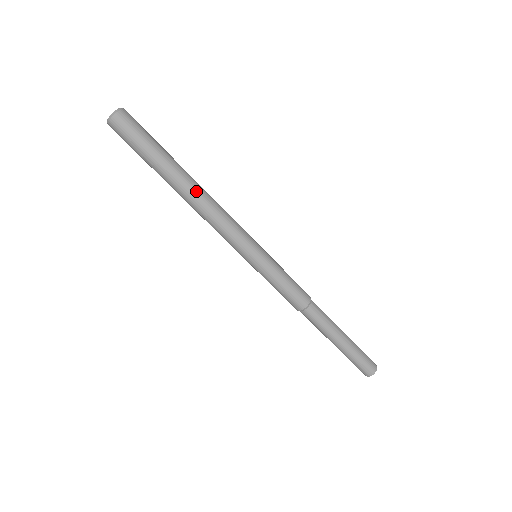
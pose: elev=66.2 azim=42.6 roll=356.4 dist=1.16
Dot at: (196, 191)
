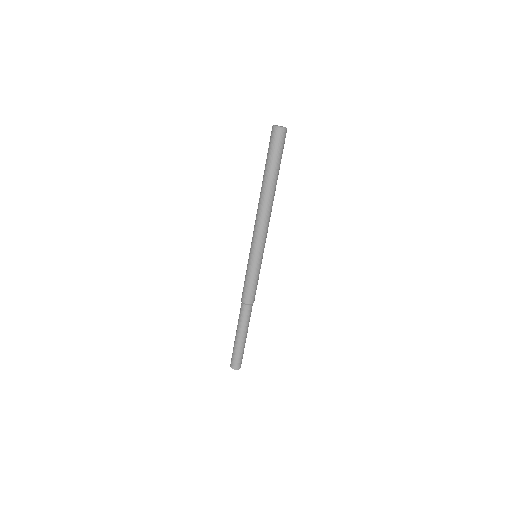
Dot at: (269, 199)
